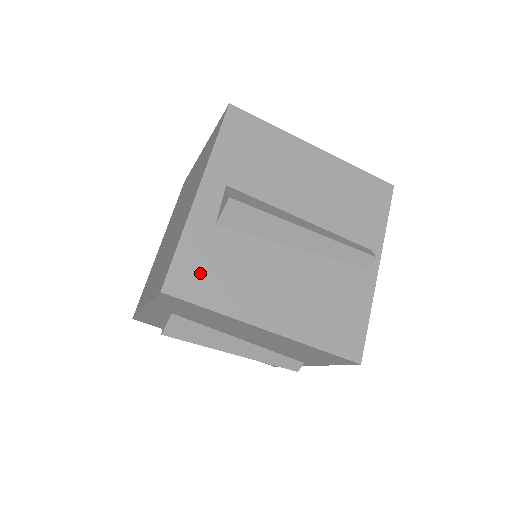
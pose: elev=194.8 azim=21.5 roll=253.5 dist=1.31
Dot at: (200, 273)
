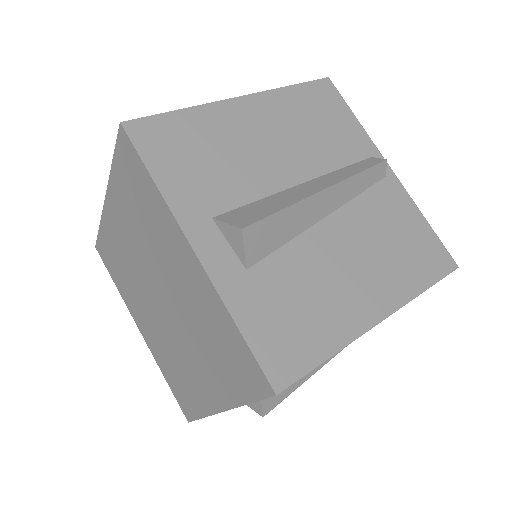
Dot at: (285, 334)
